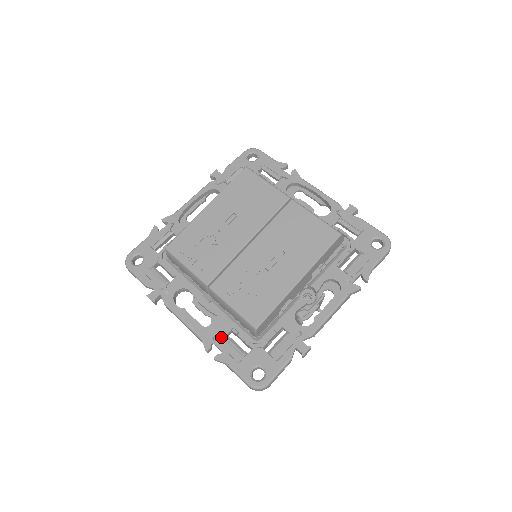
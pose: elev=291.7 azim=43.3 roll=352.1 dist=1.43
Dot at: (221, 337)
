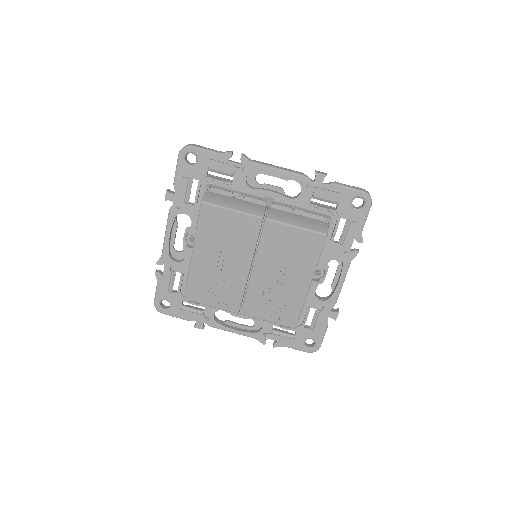
Dot at: (269, 332)
